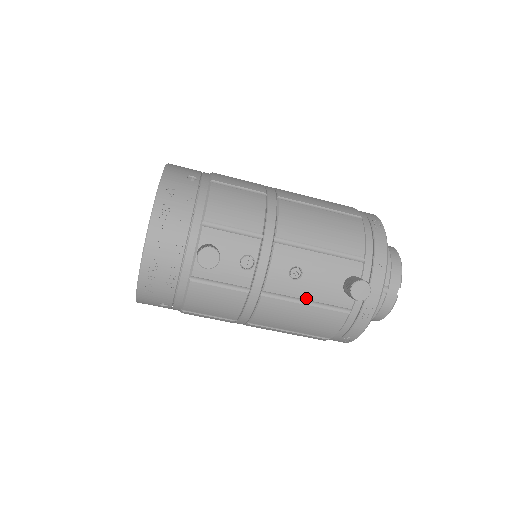
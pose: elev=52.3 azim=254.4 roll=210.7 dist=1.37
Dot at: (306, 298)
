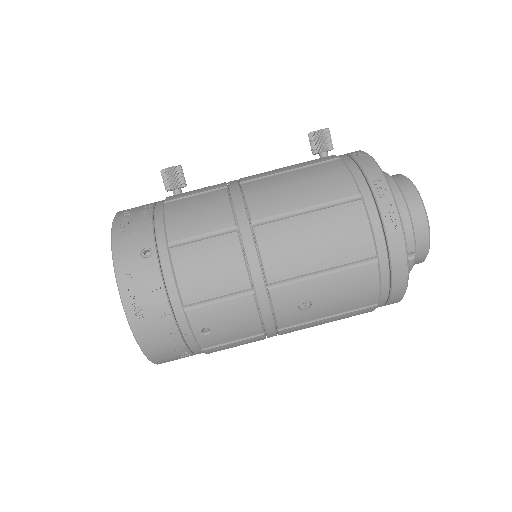
Dot at: (287, 170)
